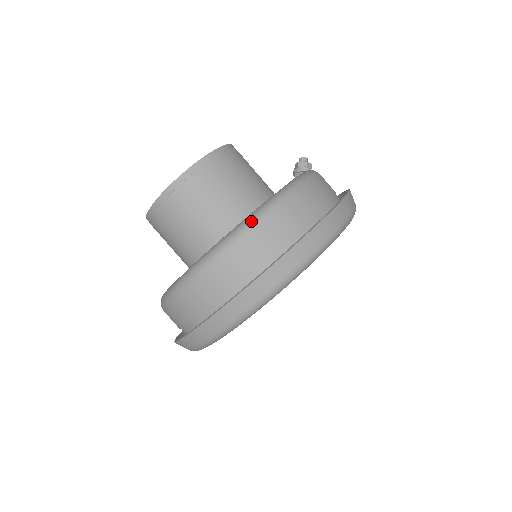
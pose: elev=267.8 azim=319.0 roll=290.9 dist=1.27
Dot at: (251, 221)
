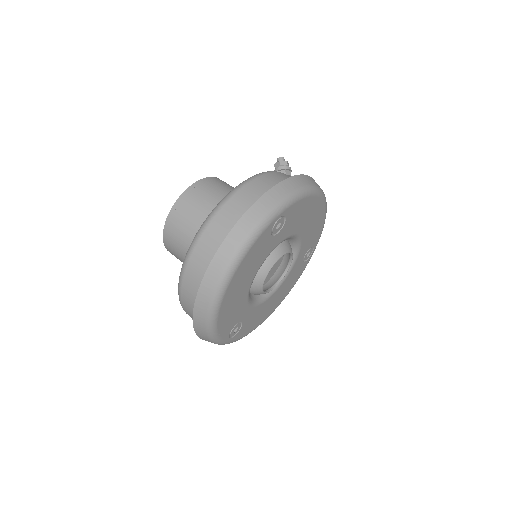
Dot at: (195, 239)
